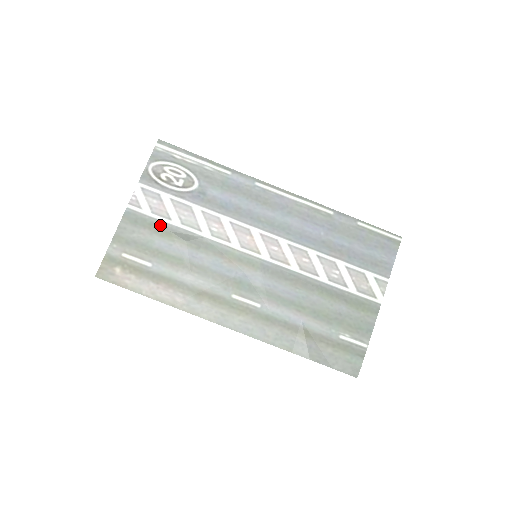
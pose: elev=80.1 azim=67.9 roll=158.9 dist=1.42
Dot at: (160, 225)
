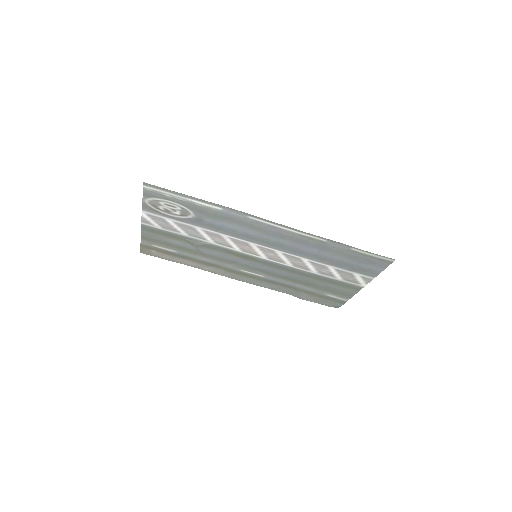
Dot at: (172, 234)
